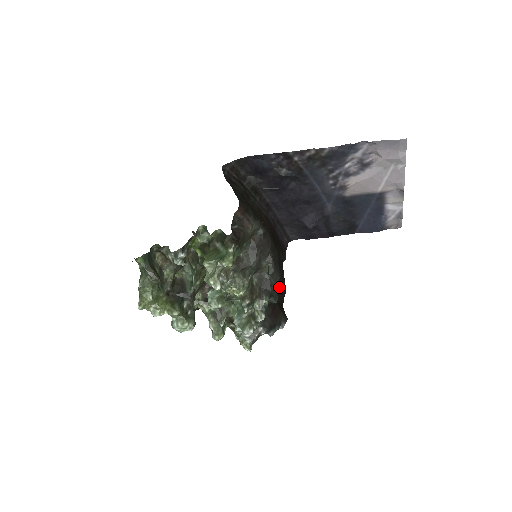
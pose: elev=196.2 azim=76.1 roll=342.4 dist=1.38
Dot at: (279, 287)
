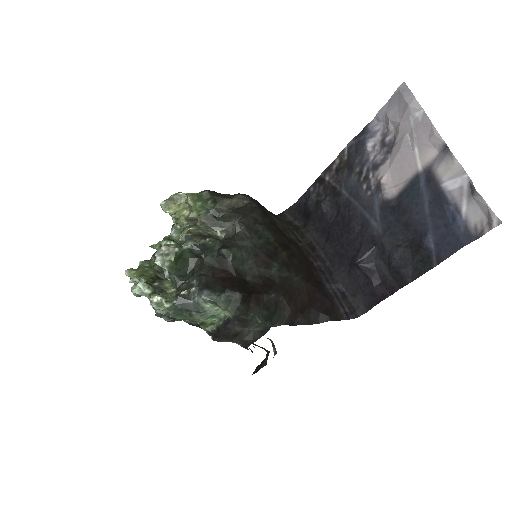
Dot at: (254, 267)
